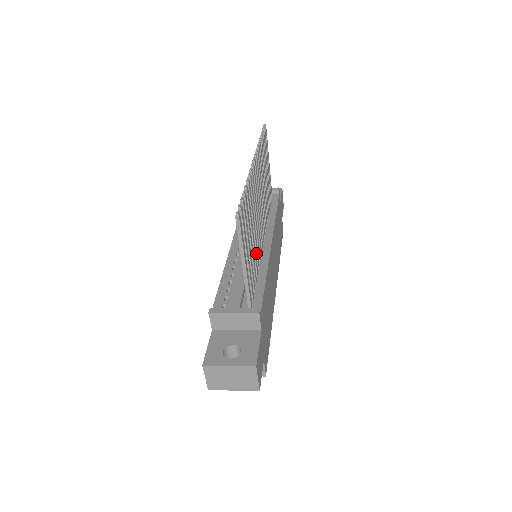
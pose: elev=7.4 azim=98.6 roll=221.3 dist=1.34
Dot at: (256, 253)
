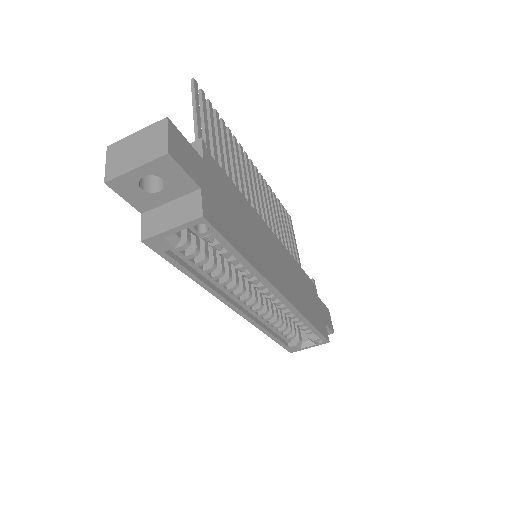
Dot at: occluded
